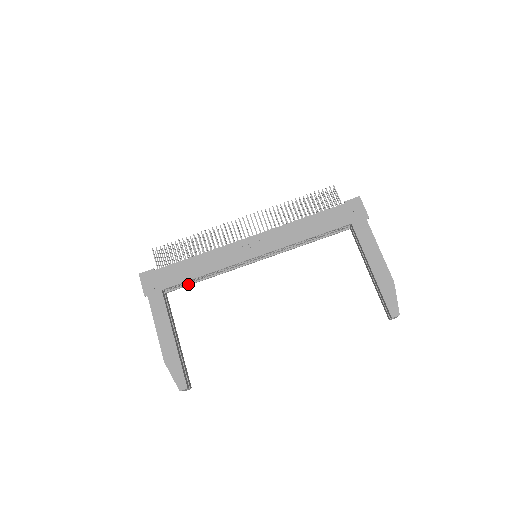
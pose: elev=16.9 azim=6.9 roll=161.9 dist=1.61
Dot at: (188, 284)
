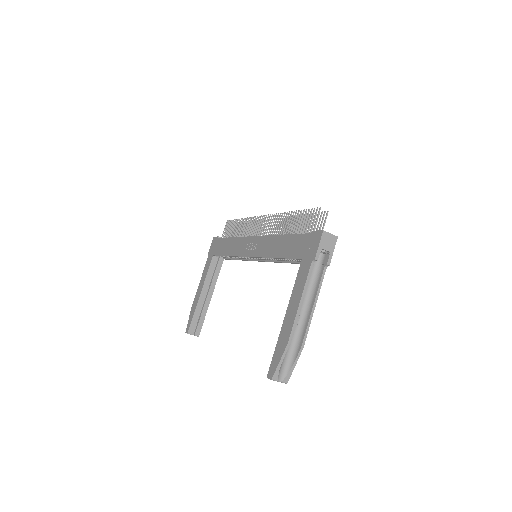
Dot at: (231, 258)
